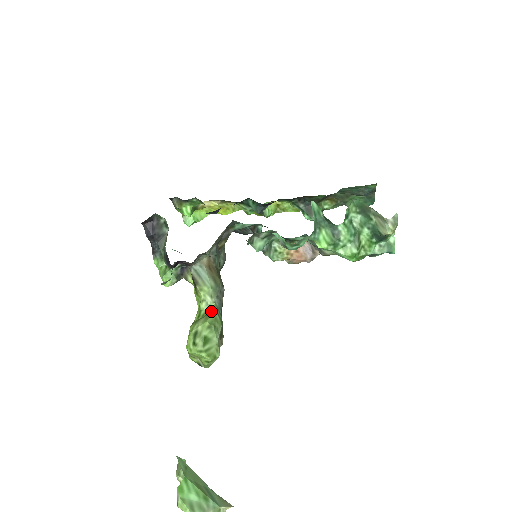
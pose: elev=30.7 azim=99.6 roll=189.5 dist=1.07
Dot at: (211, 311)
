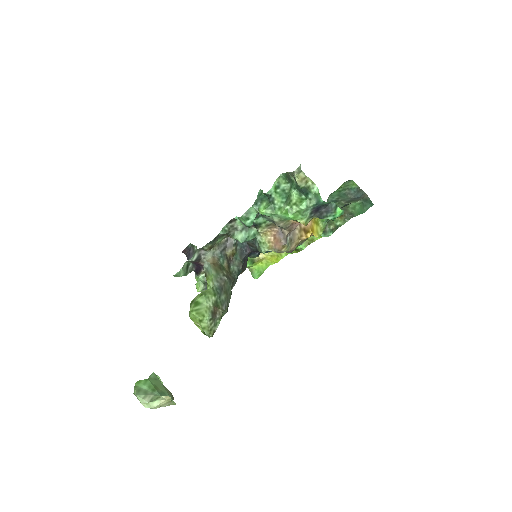
Dot at: (210, 289)
